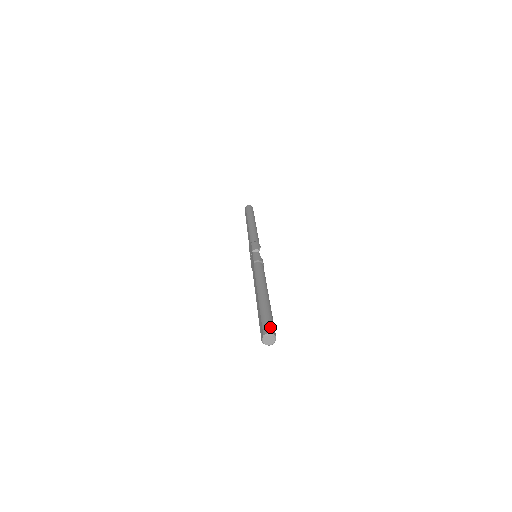
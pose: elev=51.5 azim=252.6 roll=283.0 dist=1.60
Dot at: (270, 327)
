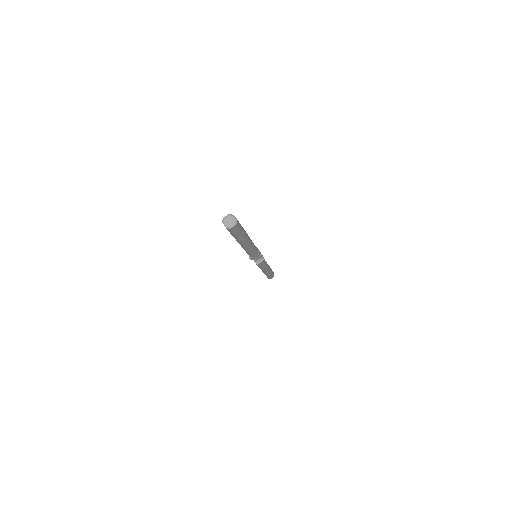
Dot at: occluded
